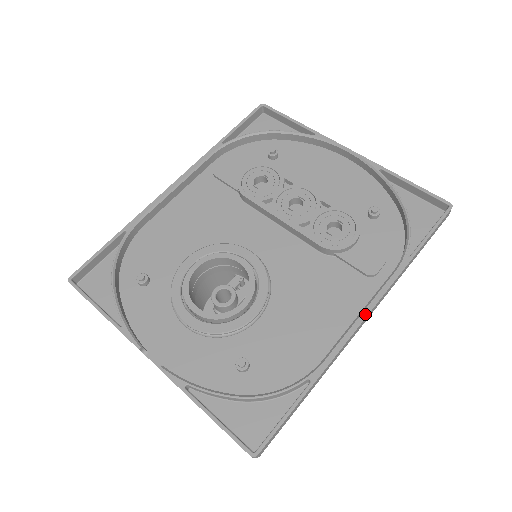
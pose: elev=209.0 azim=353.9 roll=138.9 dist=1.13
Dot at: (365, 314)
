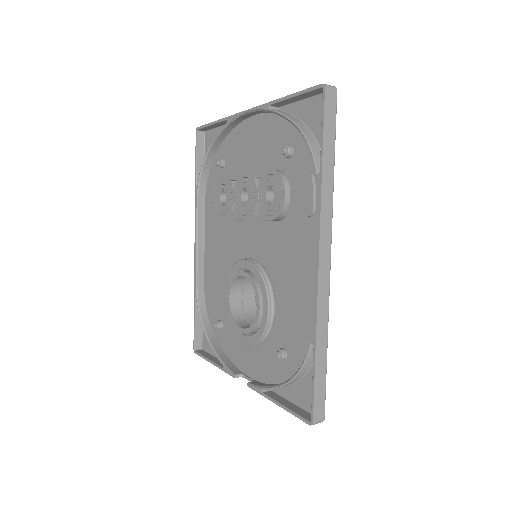
Dot at: (317, 259)
